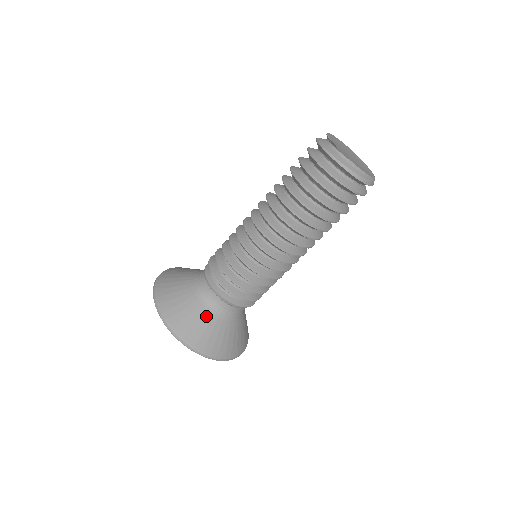
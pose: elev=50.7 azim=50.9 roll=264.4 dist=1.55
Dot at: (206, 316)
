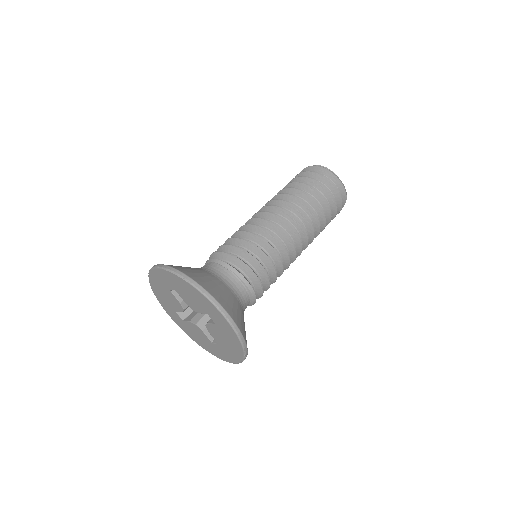
Dot at: (225, 288)
